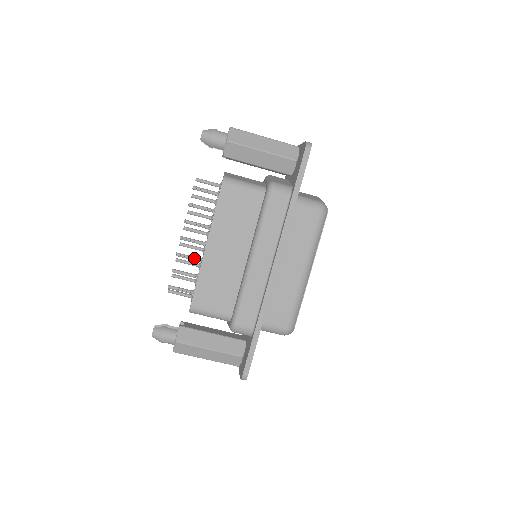
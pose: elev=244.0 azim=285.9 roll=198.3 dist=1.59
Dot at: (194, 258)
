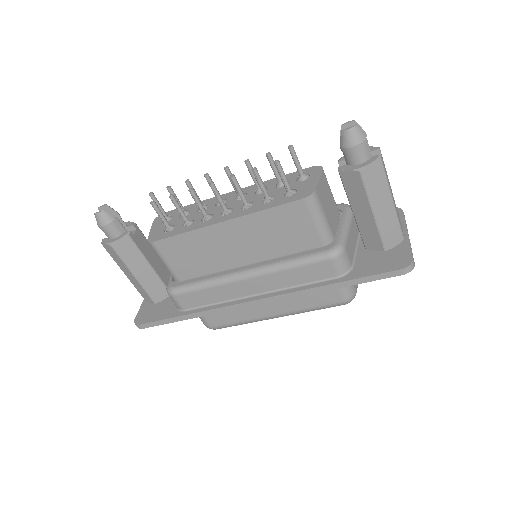
Dot at: (203, 210)
